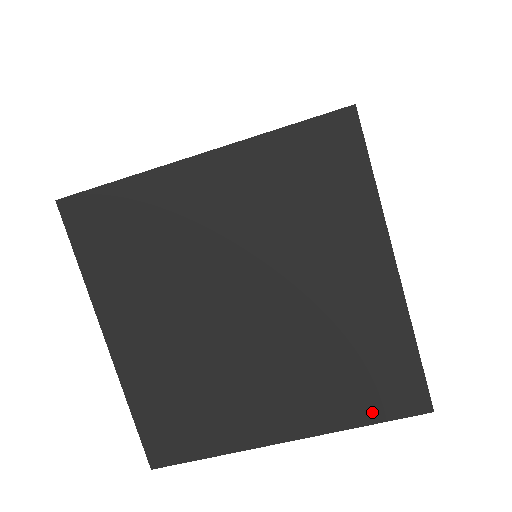
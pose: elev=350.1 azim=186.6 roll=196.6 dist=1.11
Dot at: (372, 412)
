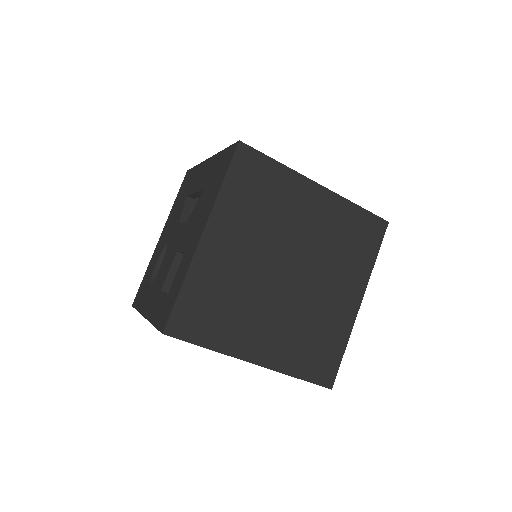
Dot at: (306, 372)
